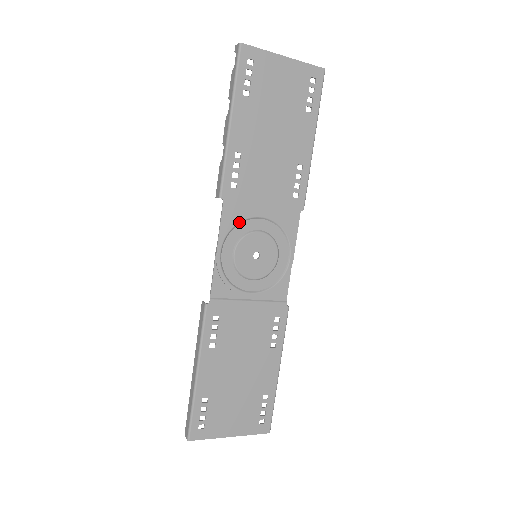
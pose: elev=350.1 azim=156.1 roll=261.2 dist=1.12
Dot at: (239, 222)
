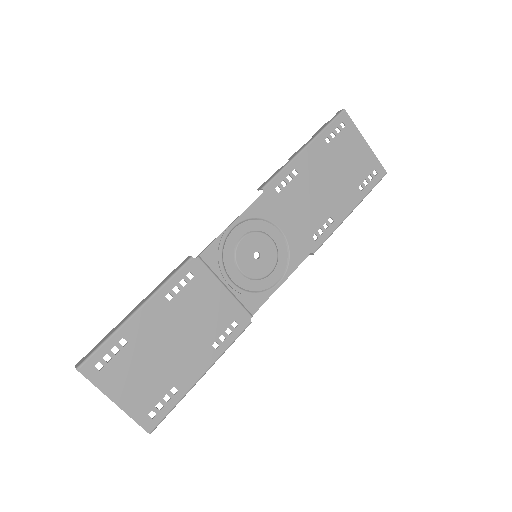
Dot at: (263, 218)
